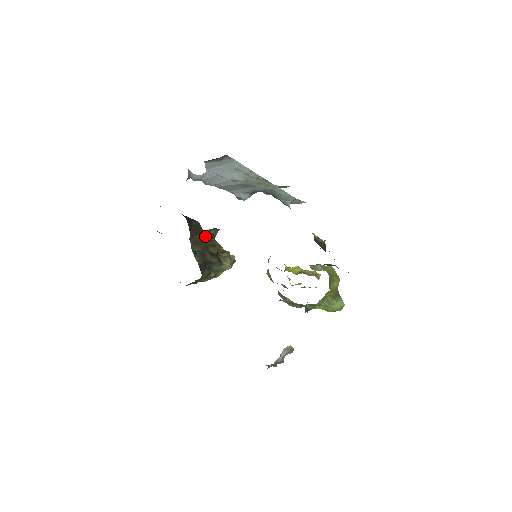
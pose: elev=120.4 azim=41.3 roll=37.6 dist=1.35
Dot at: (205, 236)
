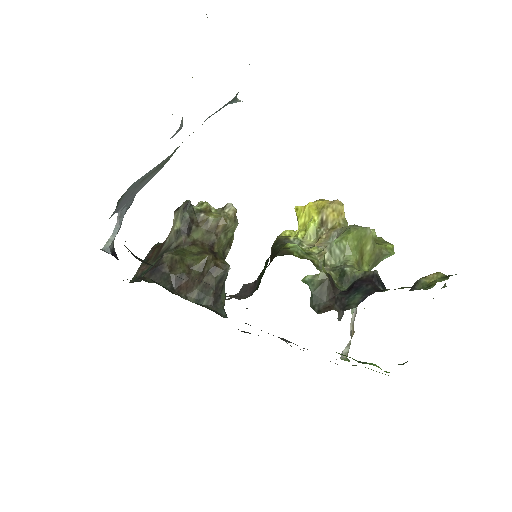
Dot at: (186, 234)
